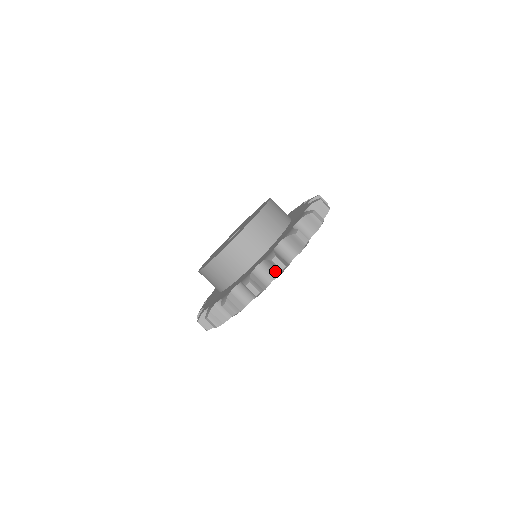
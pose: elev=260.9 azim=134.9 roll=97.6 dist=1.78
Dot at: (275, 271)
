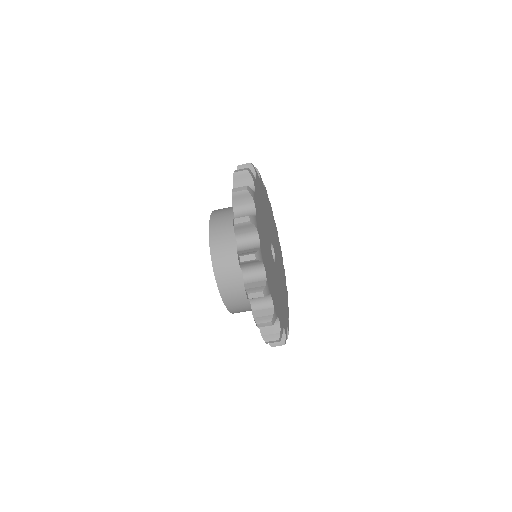
Dot at: occluded
